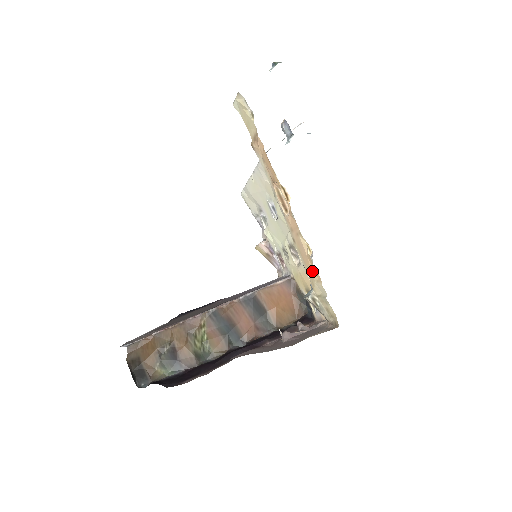
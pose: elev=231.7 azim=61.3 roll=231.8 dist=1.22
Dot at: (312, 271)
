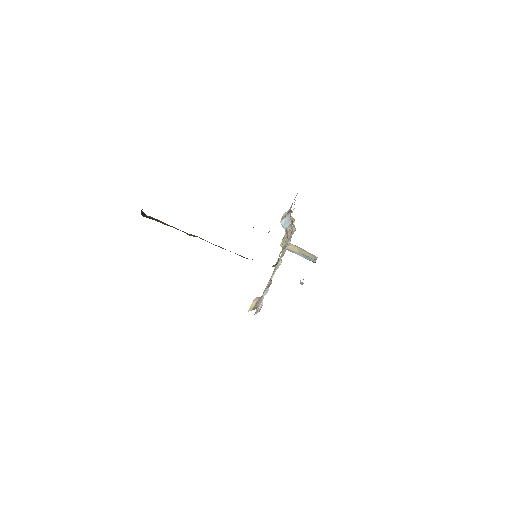
Dot at: occluded
